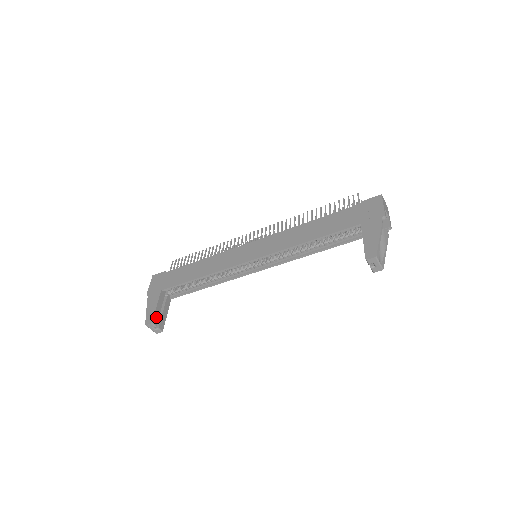
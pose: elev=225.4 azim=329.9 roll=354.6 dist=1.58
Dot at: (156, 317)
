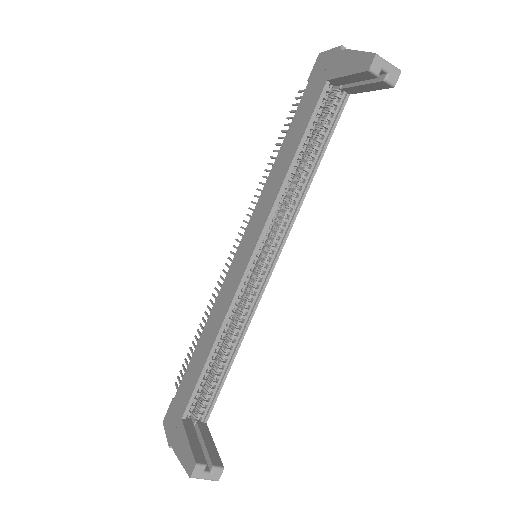
Dot at: (198, 454)
